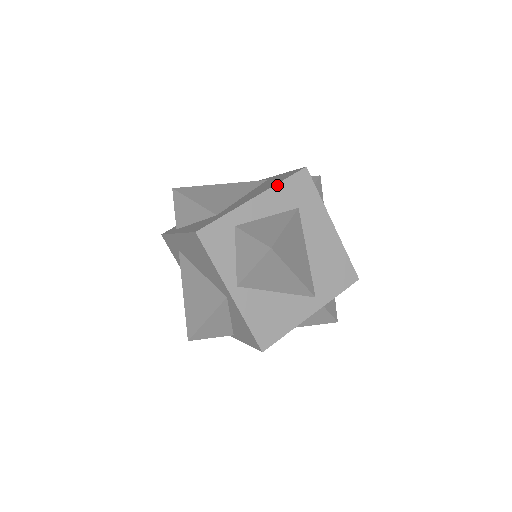
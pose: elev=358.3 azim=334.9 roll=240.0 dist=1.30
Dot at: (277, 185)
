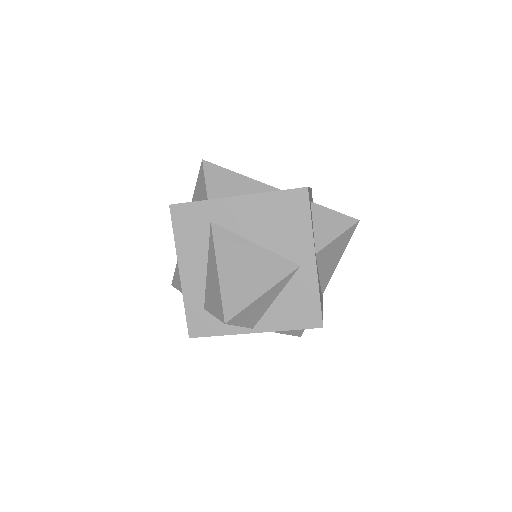
Dot at: occluded
